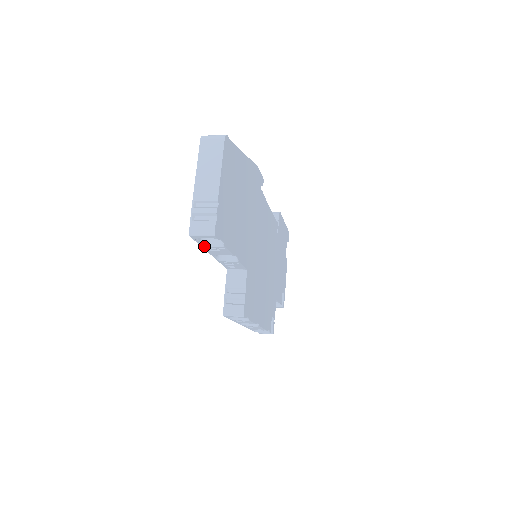
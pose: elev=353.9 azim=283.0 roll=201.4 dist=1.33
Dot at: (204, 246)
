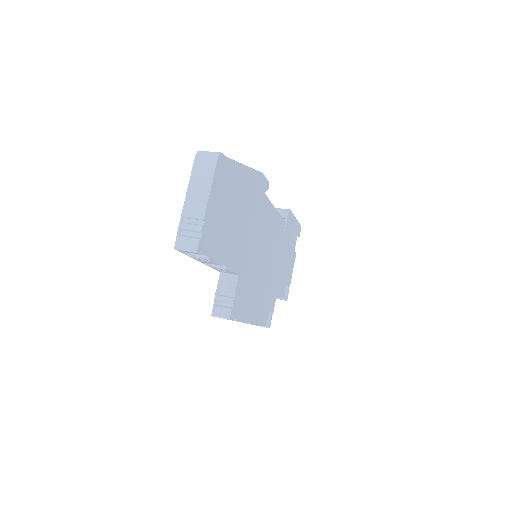
Dot at: (191, 257)
